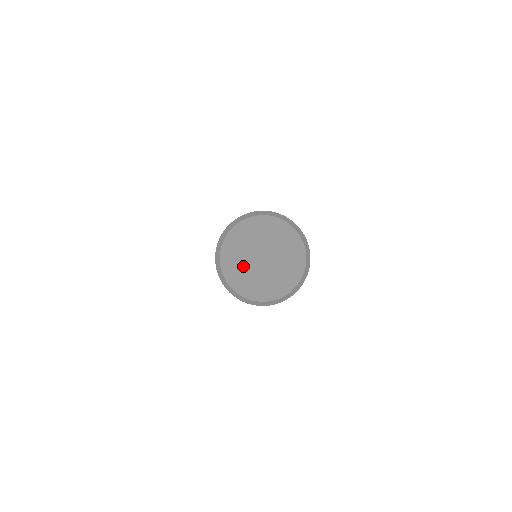
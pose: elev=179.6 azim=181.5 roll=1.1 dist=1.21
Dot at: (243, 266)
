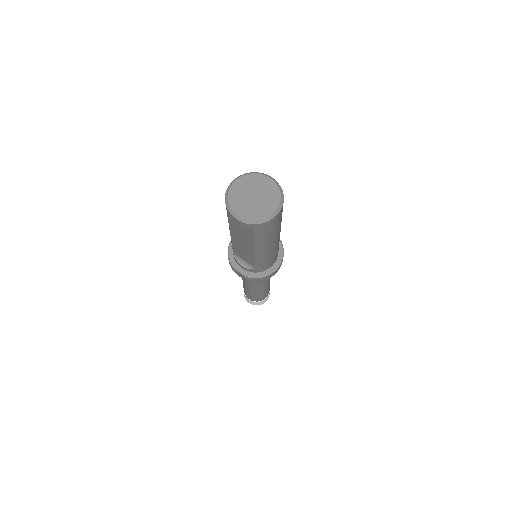
Dot at: (242, 193)
